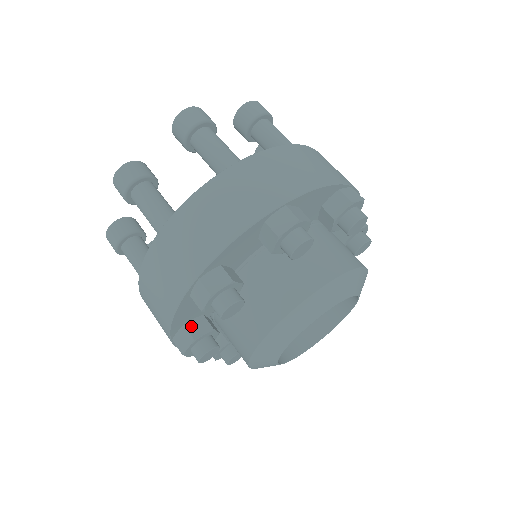
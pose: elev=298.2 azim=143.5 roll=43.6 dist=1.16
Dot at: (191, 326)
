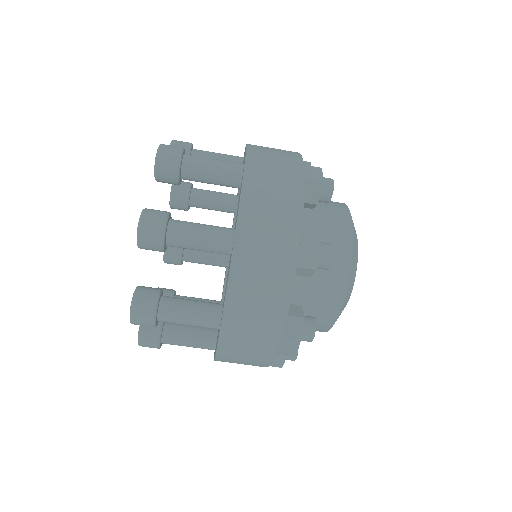
Dot at: occluded
